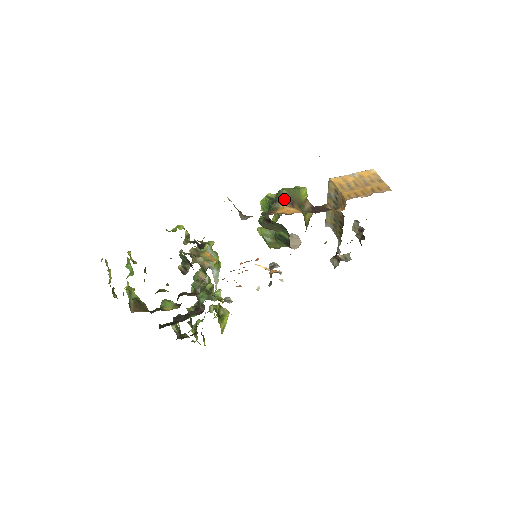
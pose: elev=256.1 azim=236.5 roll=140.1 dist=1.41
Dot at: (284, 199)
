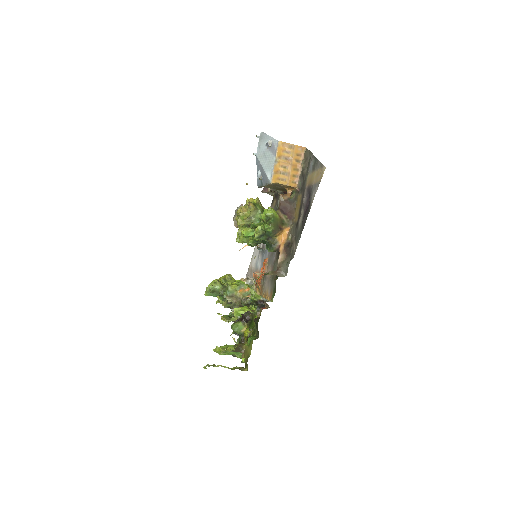
Dot at: (276, 233)
